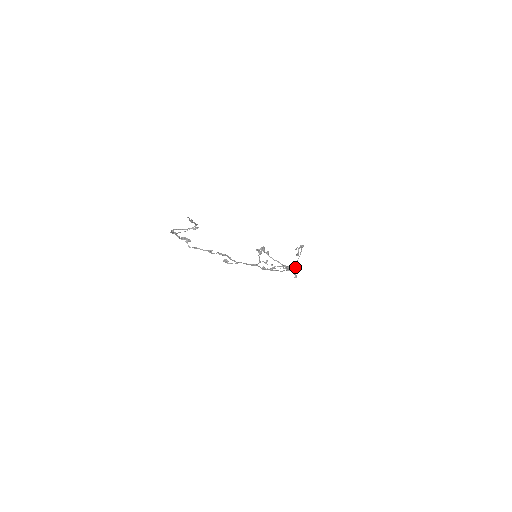
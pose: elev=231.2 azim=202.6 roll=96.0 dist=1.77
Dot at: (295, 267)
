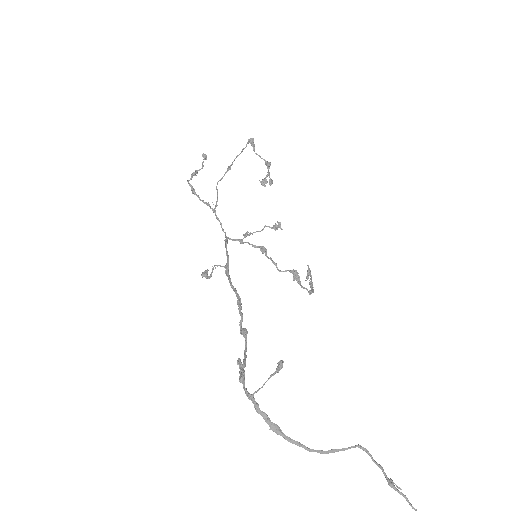
Dot at: (277, 228)
